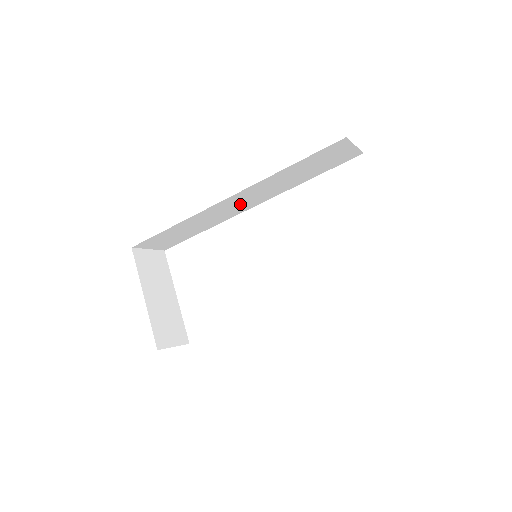
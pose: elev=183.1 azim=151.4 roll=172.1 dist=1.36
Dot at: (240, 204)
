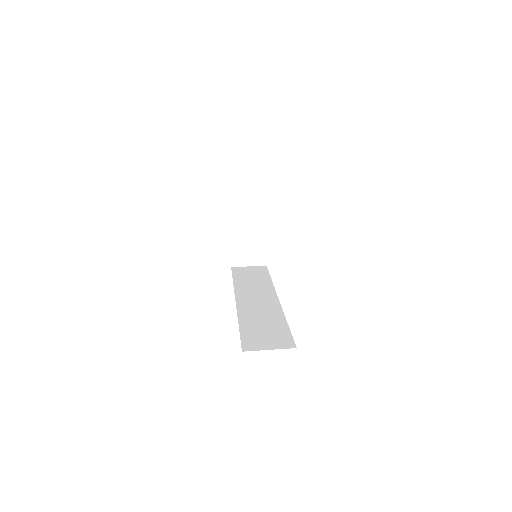
Dot at: occluded
